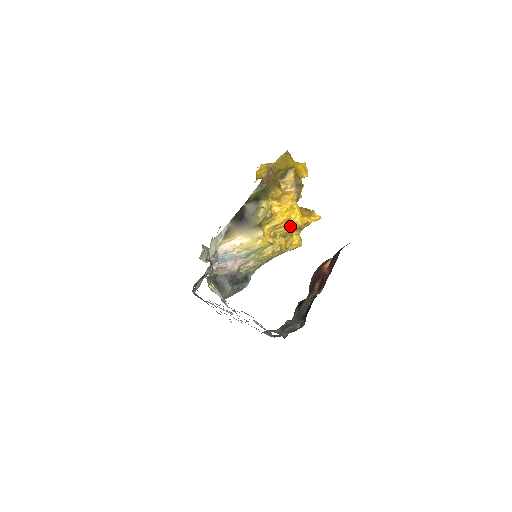
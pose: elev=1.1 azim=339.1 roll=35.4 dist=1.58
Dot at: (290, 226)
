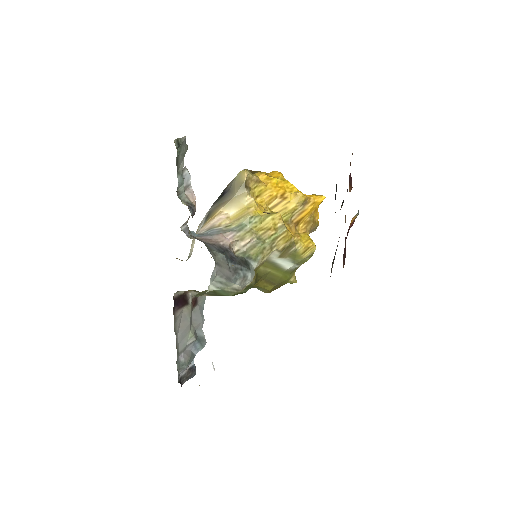
Dot at: (288, 201)
